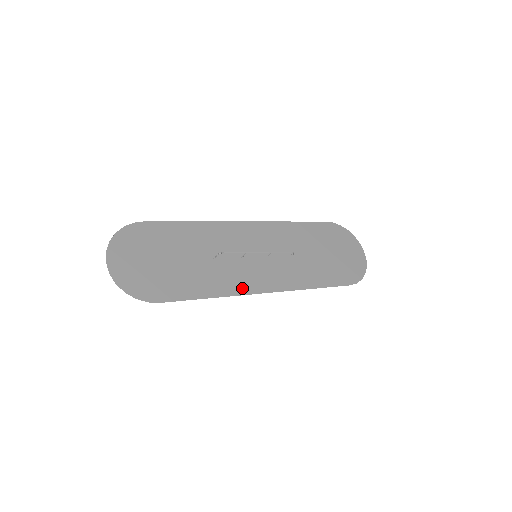
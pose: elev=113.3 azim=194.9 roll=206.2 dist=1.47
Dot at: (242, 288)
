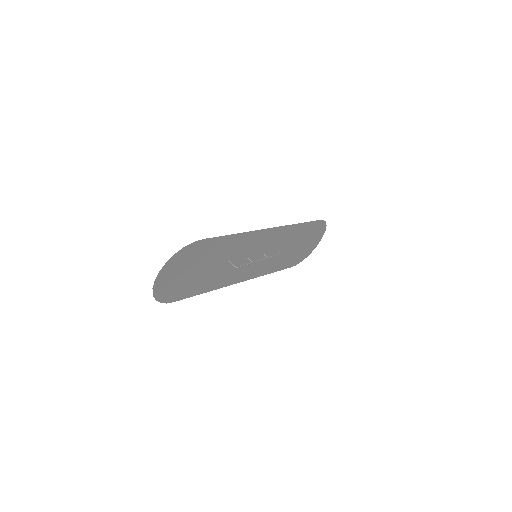
Dot at: (230, 281)
